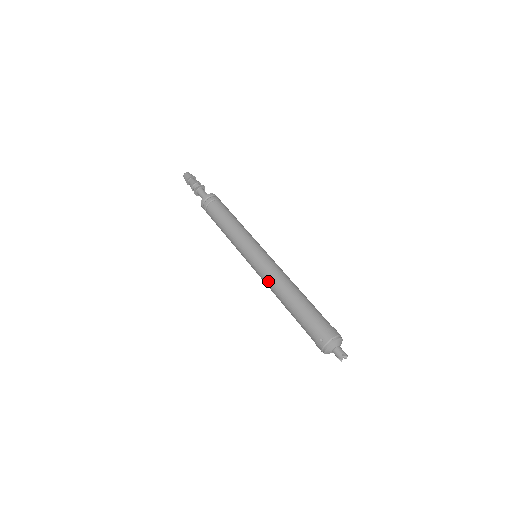
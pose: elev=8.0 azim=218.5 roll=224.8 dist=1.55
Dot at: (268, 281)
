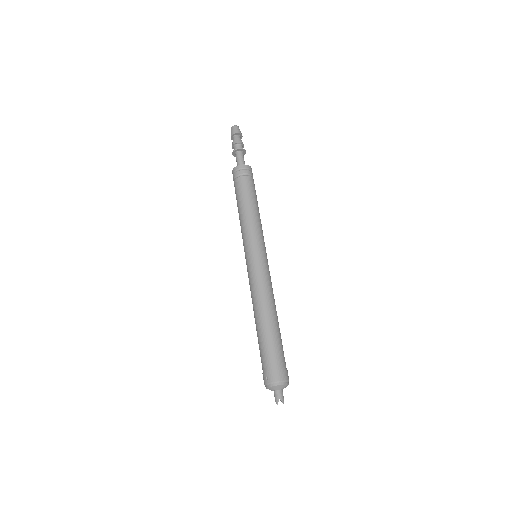
Dot at: (251, 291)
